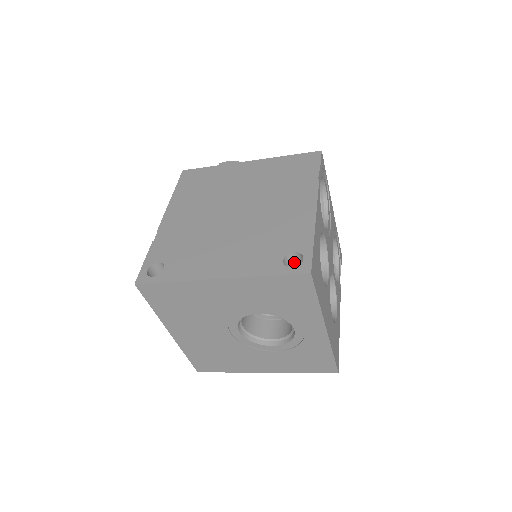
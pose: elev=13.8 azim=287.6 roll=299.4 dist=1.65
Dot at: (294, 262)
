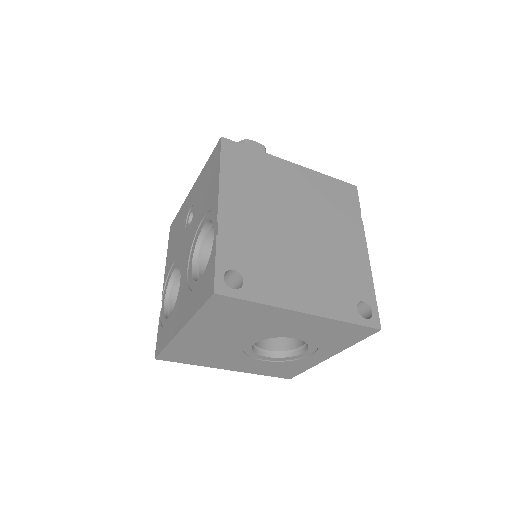
Dot at: occluded
